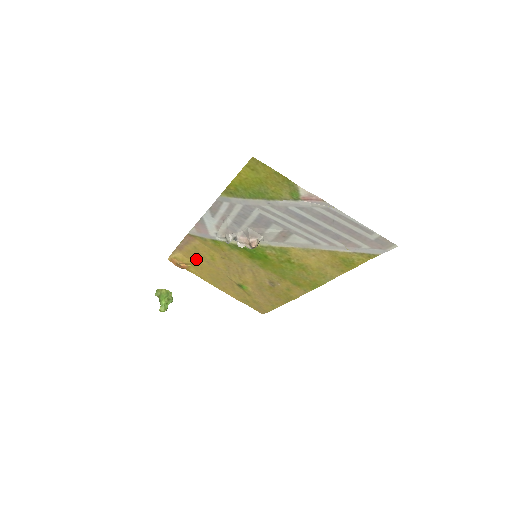
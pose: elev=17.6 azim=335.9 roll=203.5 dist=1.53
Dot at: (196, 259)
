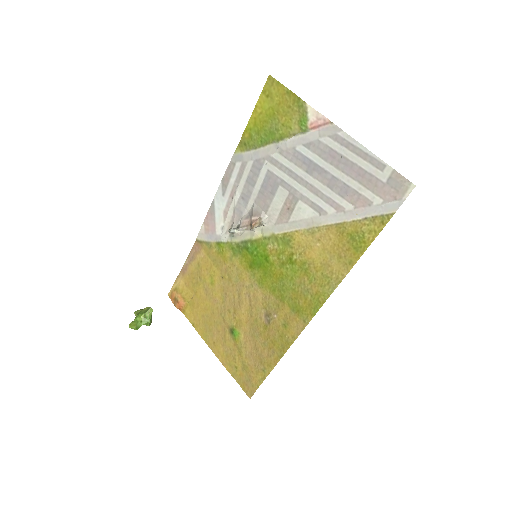
Dot at: (196, 287)
